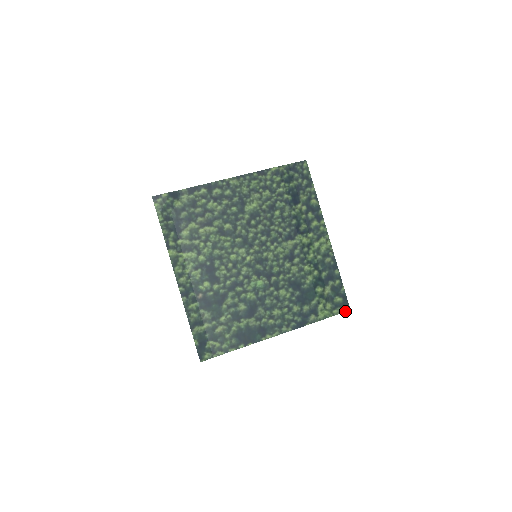
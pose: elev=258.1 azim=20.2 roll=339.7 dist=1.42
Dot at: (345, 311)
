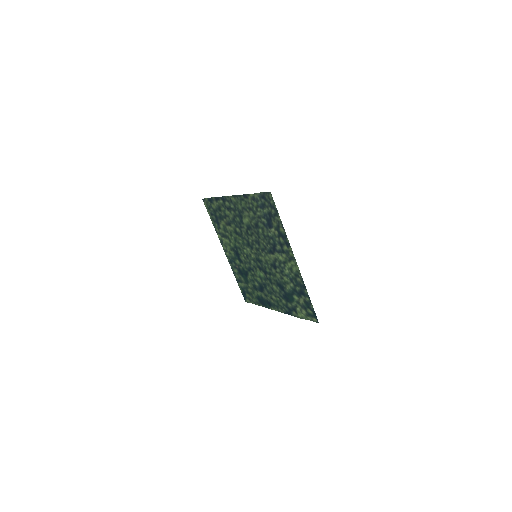
Dot at: (316, 322)
